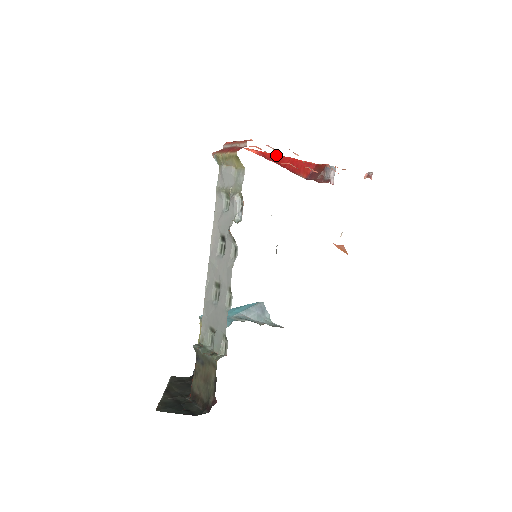
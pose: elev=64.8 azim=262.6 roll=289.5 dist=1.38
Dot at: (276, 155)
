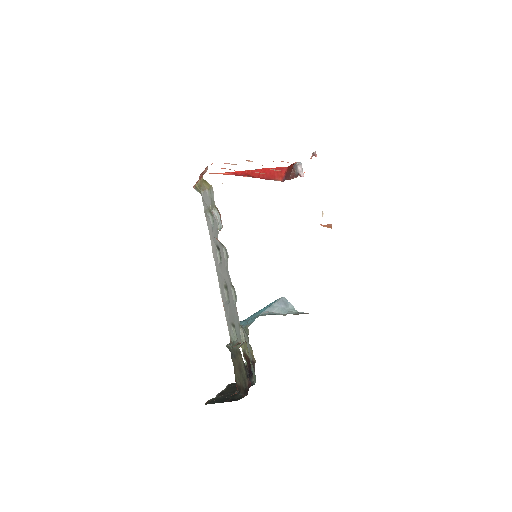
Dot at: (247, 171)
